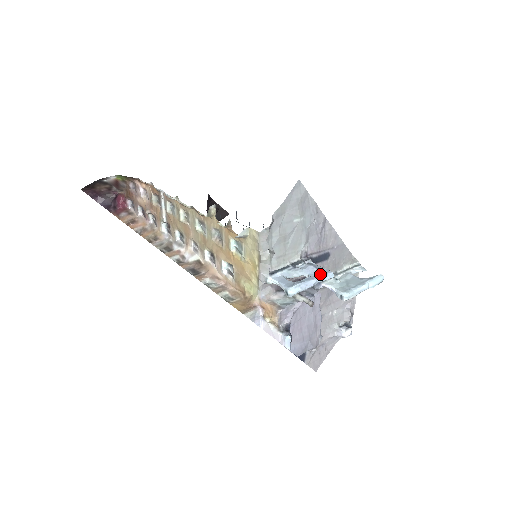
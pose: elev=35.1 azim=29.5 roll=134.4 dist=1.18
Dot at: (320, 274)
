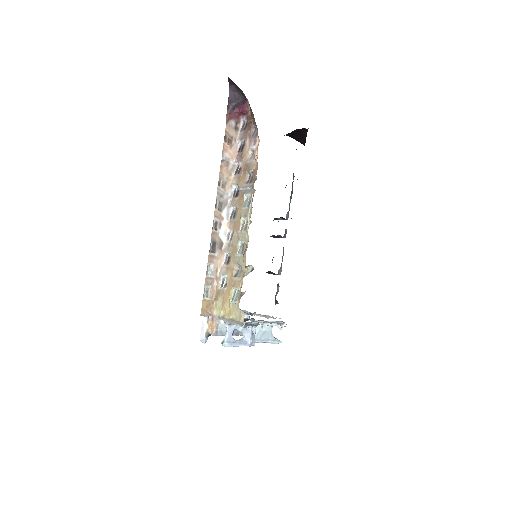
Dot at: (248, 344)
